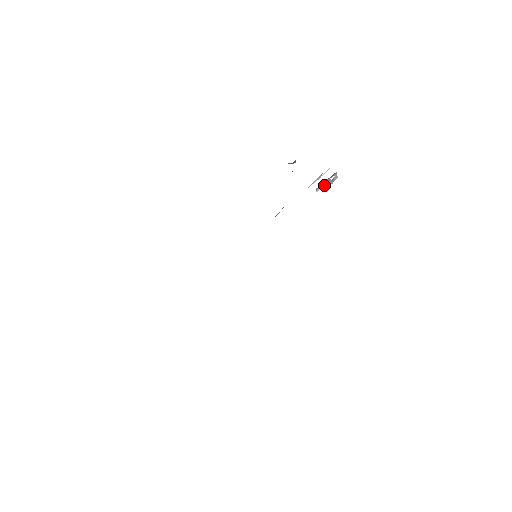
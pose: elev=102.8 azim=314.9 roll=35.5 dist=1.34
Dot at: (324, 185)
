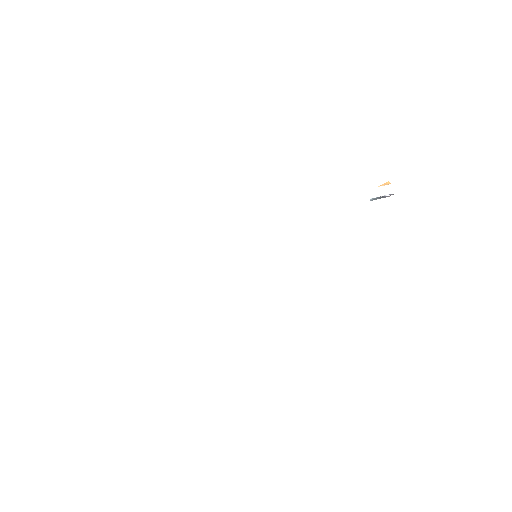
Dot at: (371, 198)
